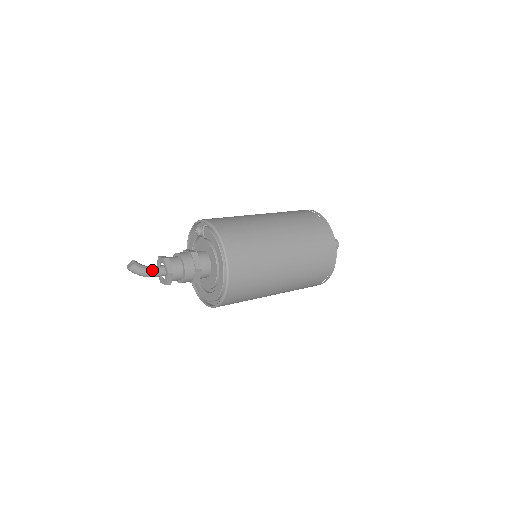
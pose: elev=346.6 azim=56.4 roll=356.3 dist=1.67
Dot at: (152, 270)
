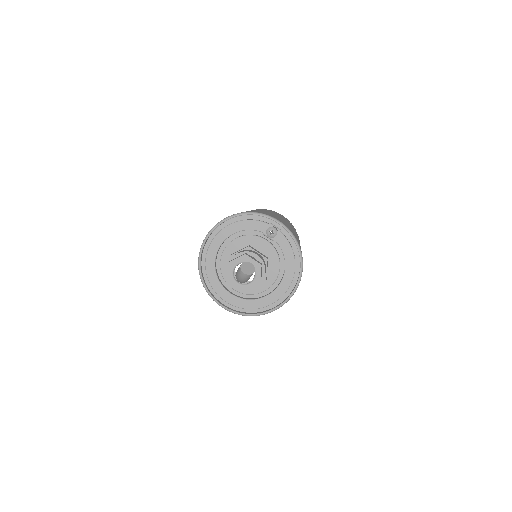
Dot at: occluded
